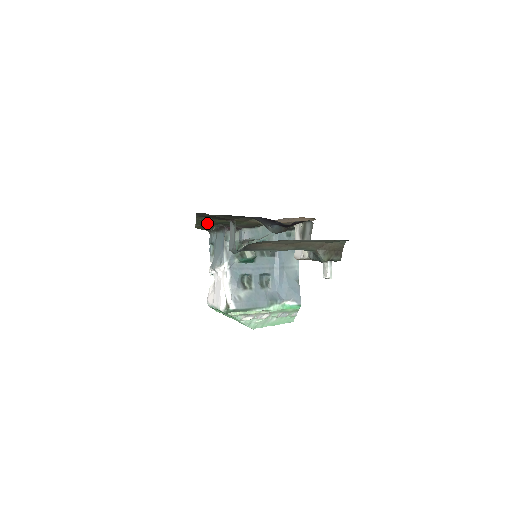
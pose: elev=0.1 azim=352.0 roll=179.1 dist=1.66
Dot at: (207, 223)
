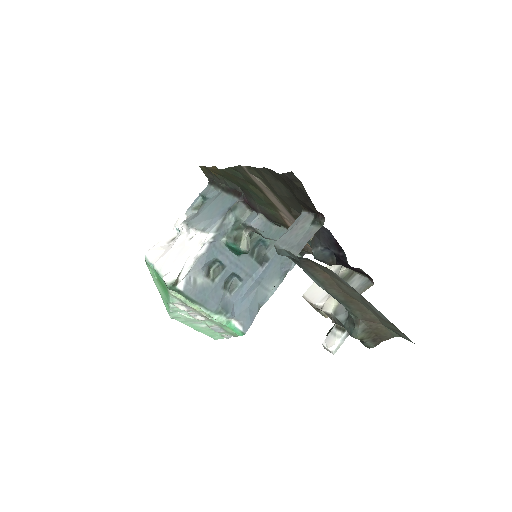
Dot at: (235, 178)
